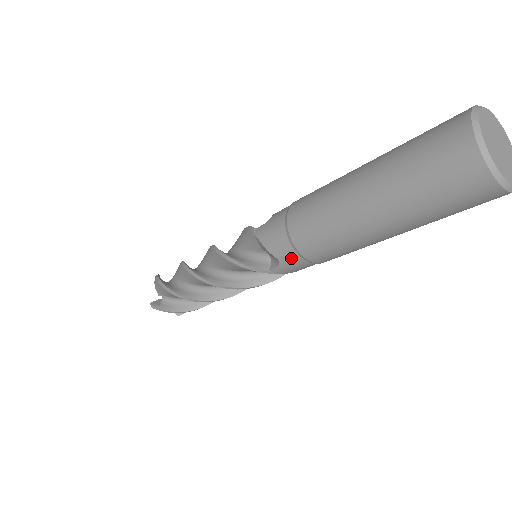
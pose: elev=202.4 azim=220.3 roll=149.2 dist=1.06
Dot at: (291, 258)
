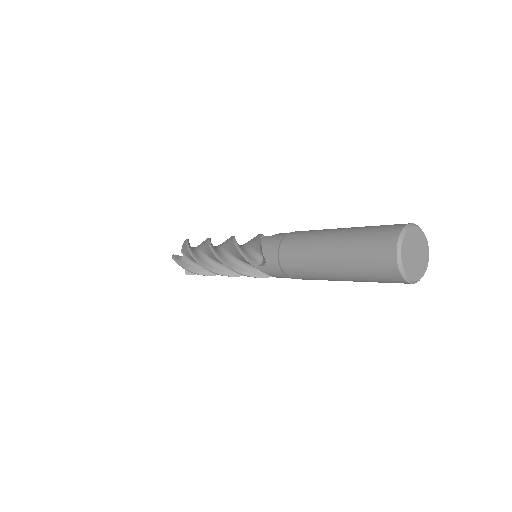
Dot at: occluded
